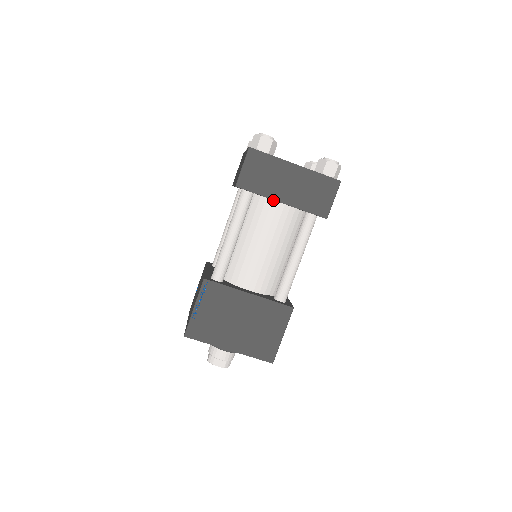
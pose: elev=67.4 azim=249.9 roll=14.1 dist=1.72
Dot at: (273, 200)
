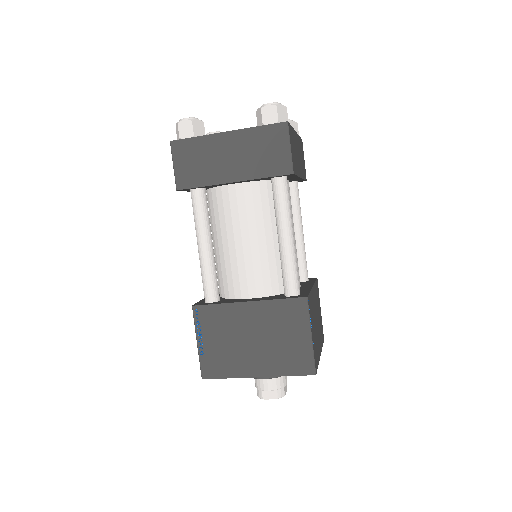
Dot at: (228, 185)
